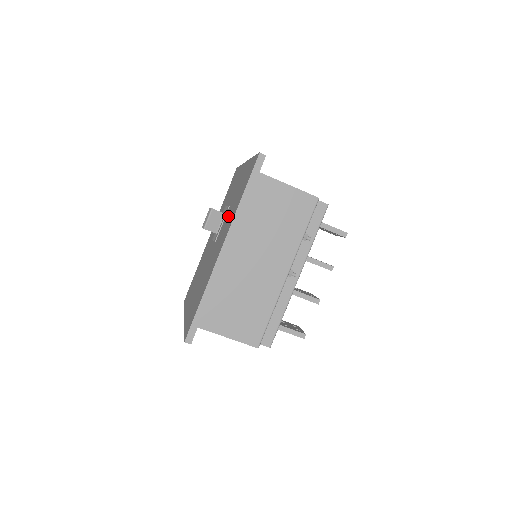
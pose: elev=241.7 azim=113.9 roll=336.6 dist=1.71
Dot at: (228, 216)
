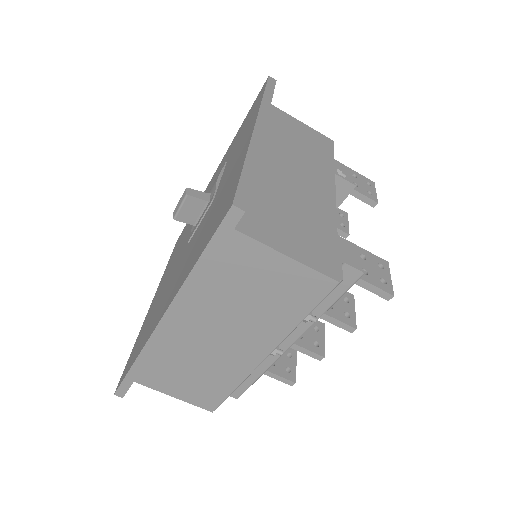
Dot at: (197, 236)
